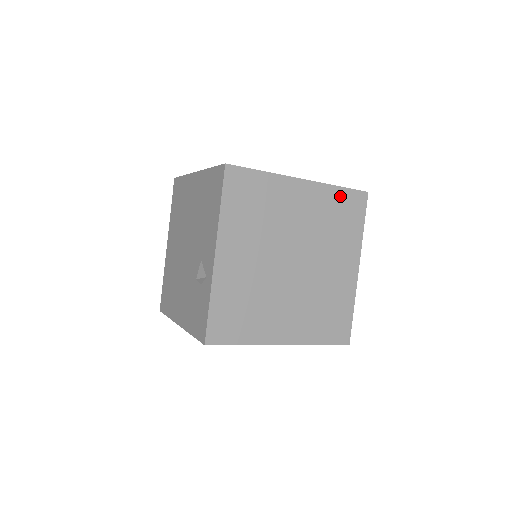
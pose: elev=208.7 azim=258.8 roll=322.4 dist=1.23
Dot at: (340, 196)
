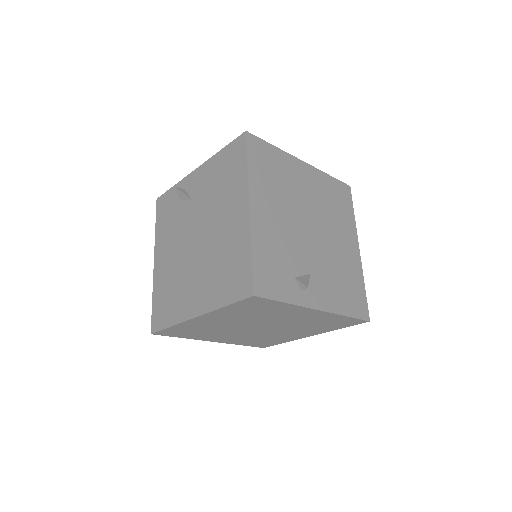
Dot at: (235, 307)
